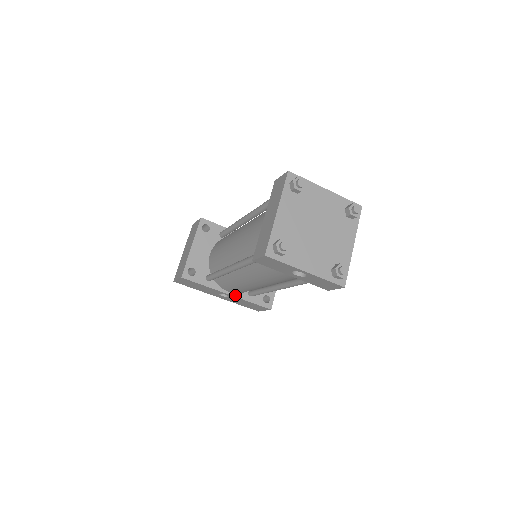
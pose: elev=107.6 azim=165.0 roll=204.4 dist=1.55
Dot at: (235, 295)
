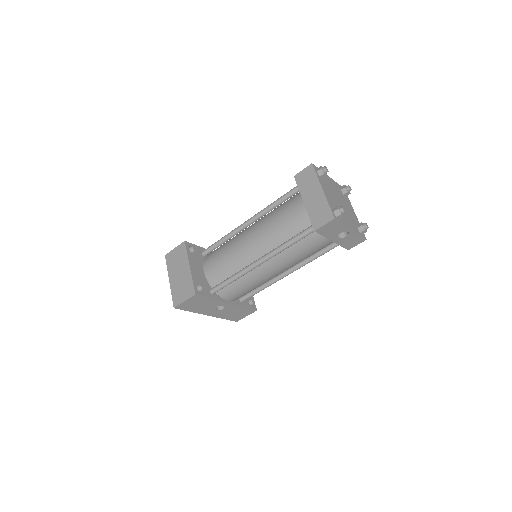
Dot at: (233, 303)
